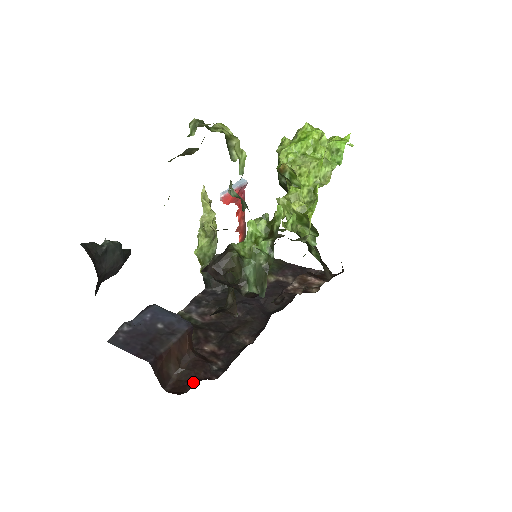
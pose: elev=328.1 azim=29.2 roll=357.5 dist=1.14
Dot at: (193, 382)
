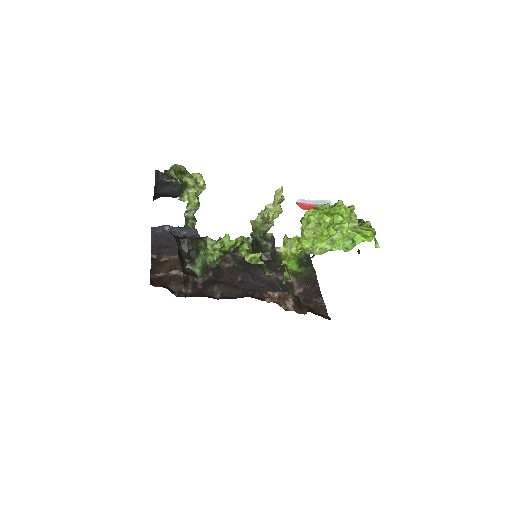
Dot at: (164, 286)
